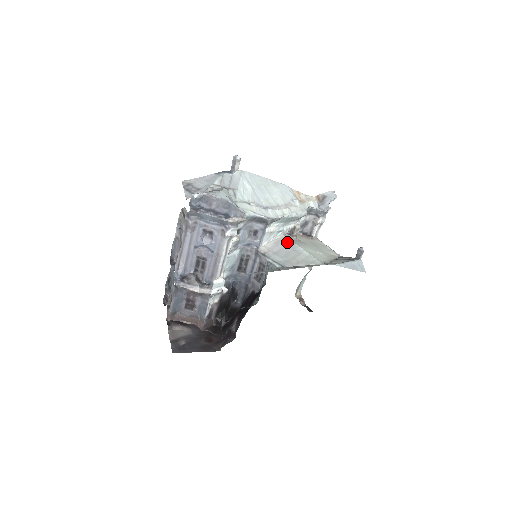
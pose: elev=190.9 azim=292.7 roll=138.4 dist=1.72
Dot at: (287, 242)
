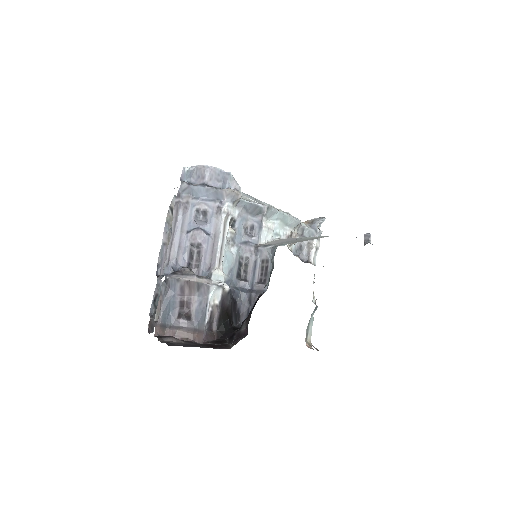
Dot at: (287, 239)
